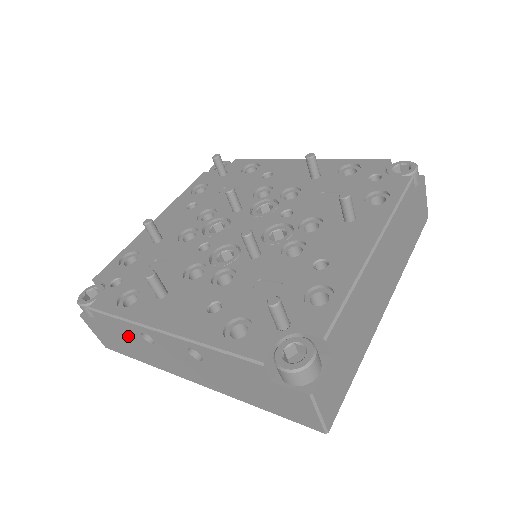
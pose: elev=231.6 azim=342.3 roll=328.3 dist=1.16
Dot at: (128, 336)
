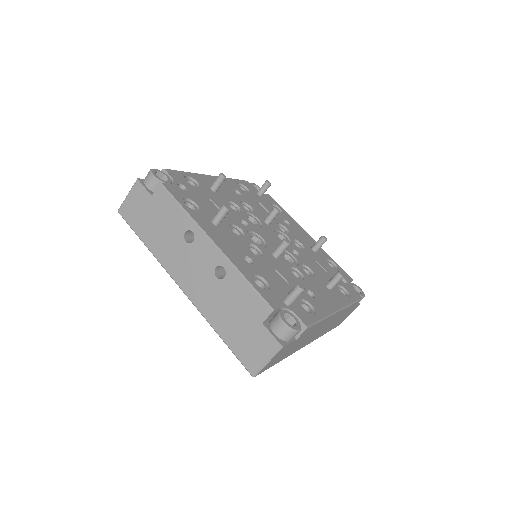
Dot at: (168, 223)
